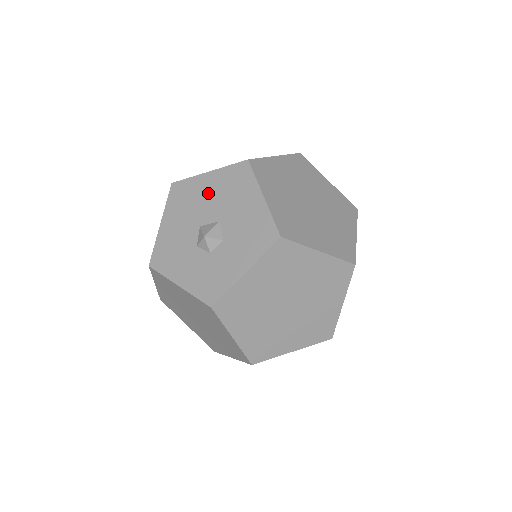
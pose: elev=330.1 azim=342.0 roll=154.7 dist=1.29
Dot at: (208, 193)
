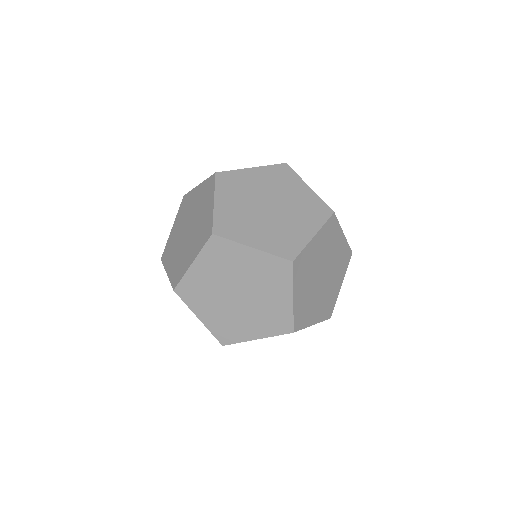
Dot at: occluded
